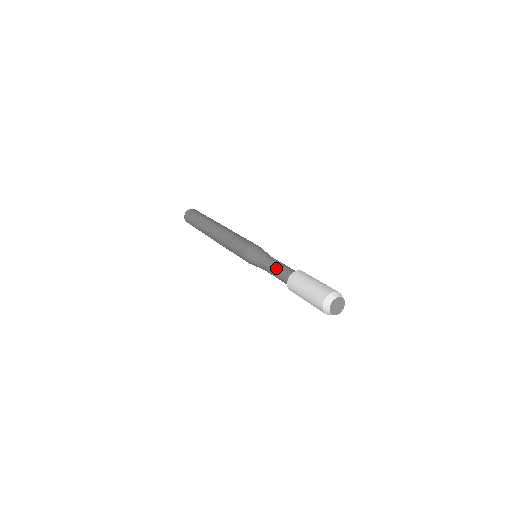
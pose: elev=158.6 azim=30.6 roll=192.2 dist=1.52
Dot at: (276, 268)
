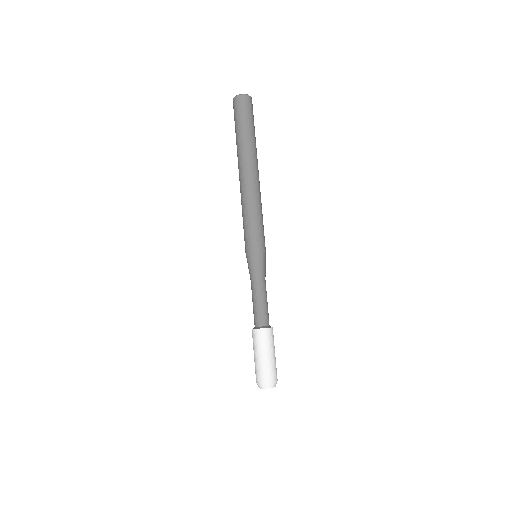
Dot at: (253, 303)
